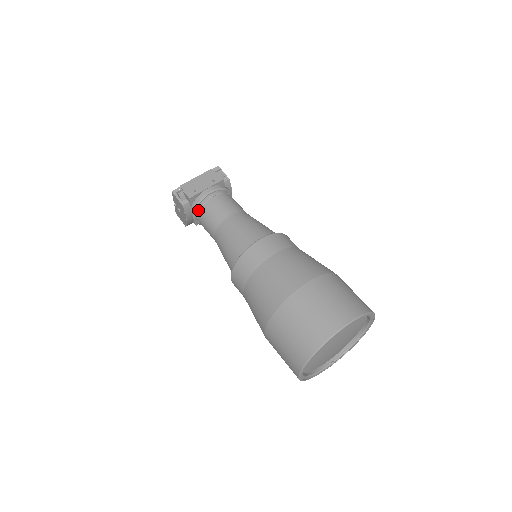
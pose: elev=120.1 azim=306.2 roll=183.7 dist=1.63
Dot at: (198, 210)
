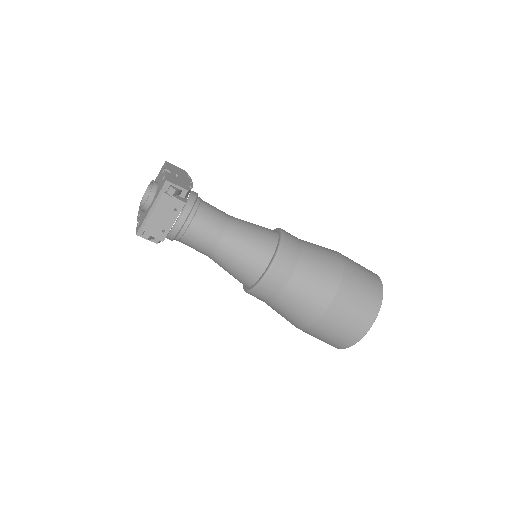
Dot at: occluded
